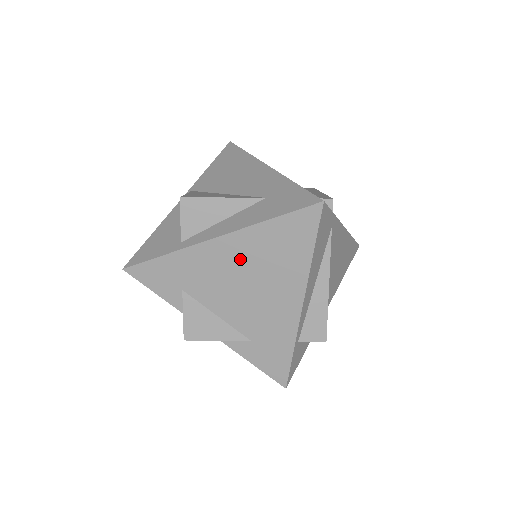
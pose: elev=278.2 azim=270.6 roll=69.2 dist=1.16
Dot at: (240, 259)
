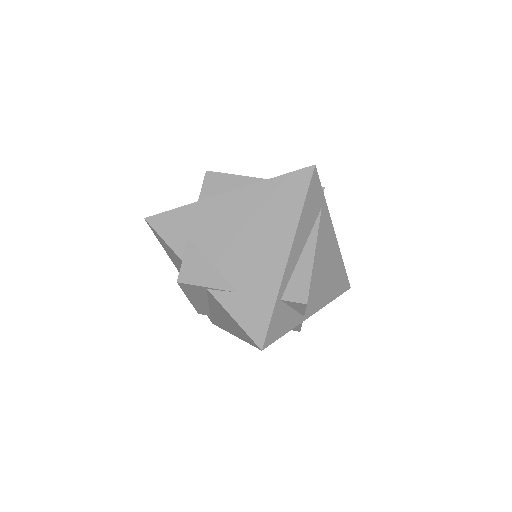
Dot at: (243, 211)
